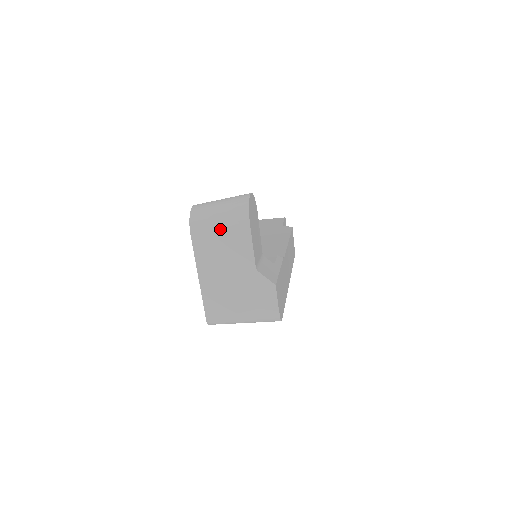
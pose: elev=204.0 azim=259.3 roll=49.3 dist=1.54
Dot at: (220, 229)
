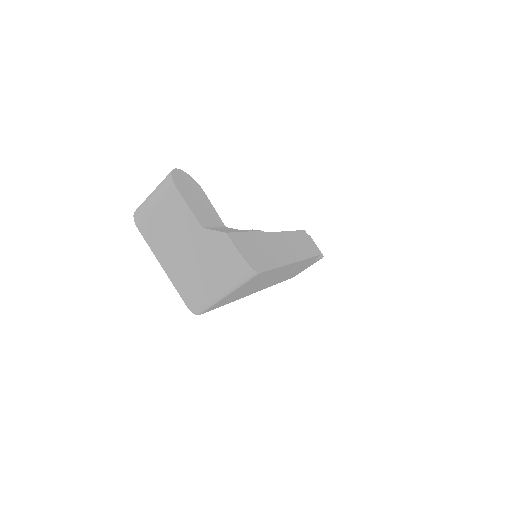
Dot at: (156, 208)
